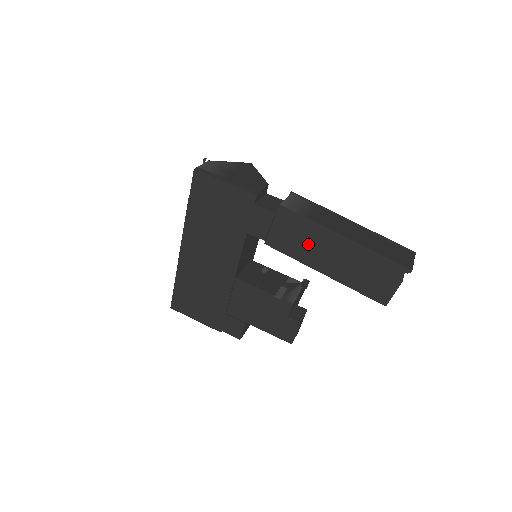
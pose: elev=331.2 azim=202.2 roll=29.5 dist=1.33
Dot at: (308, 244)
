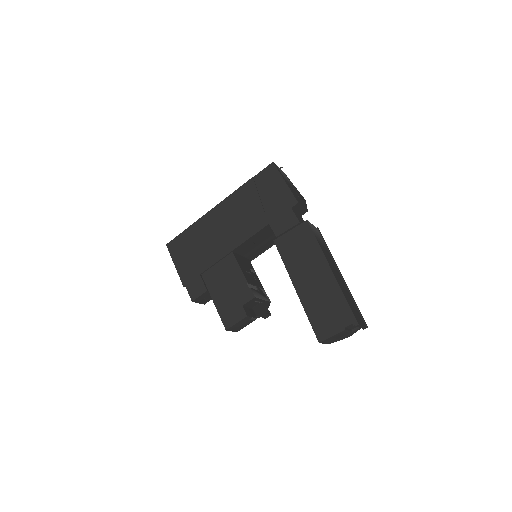
Dot at: (303, 259)
